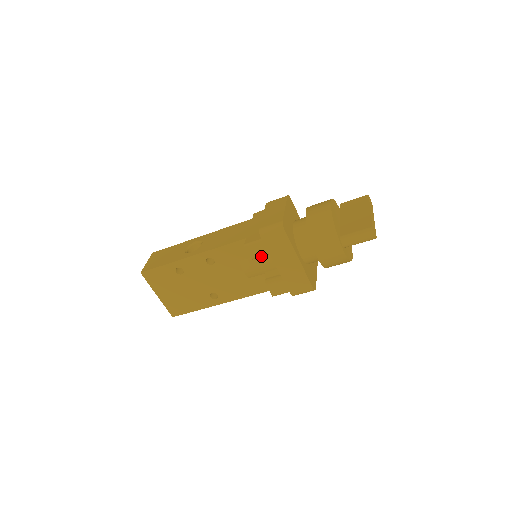
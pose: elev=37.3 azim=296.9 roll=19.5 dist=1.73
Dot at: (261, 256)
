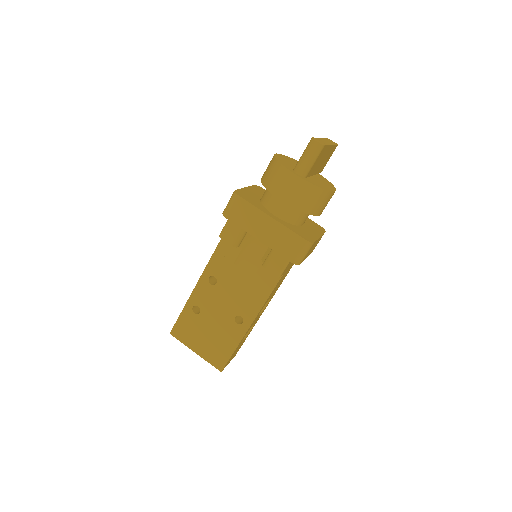
Dot at: (239, 238)
